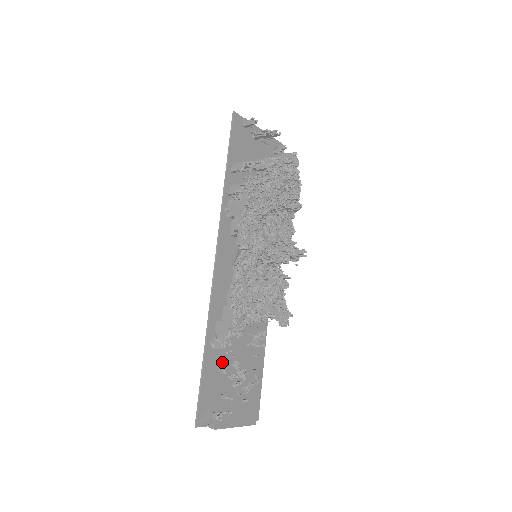
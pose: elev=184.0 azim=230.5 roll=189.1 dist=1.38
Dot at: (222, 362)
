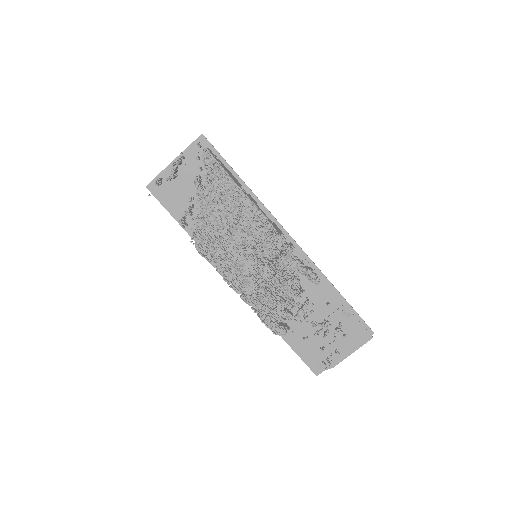
Dot at: (302, 331)
